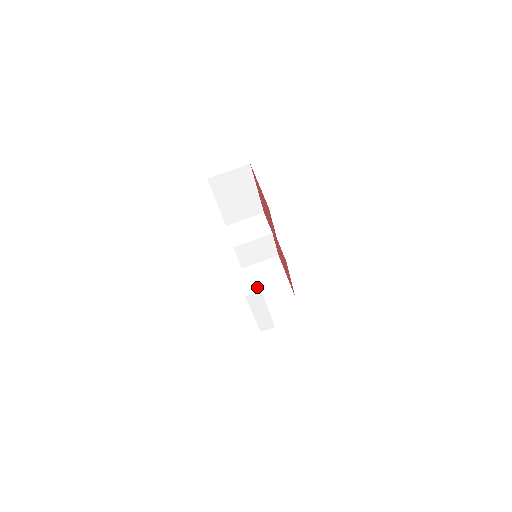
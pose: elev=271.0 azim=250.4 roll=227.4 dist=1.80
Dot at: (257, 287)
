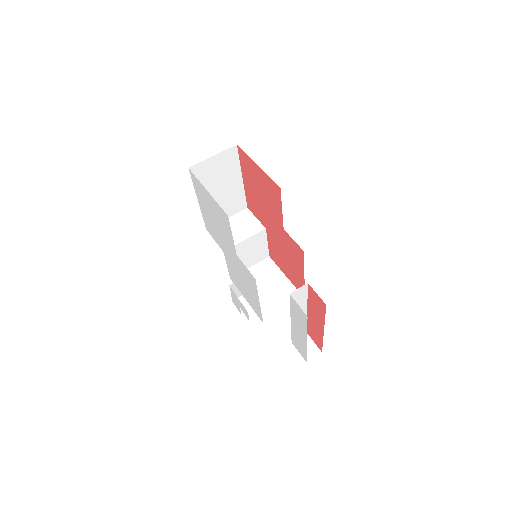
Dot at: occluded
